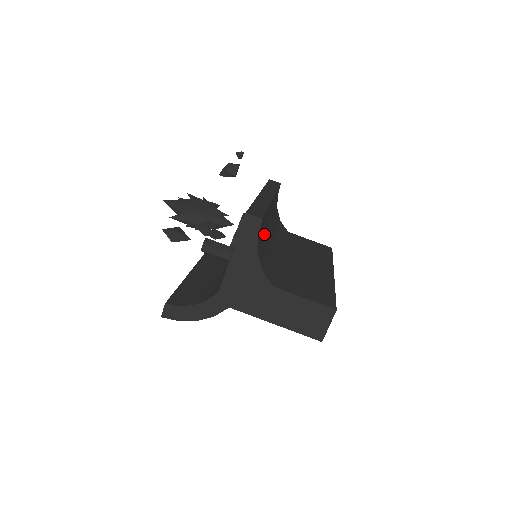
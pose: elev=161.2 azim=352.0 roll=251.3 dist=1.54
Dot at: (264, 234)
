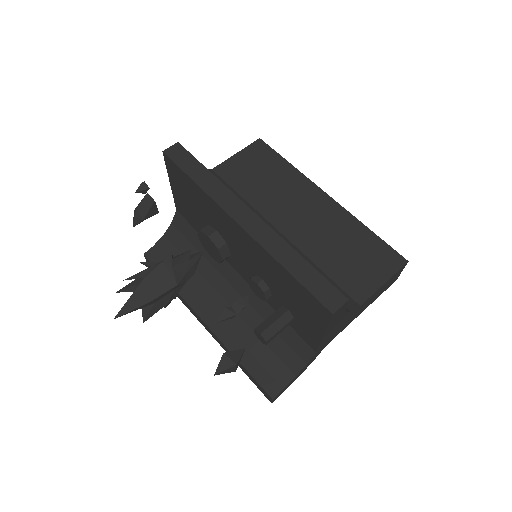
Dot at: occluded
